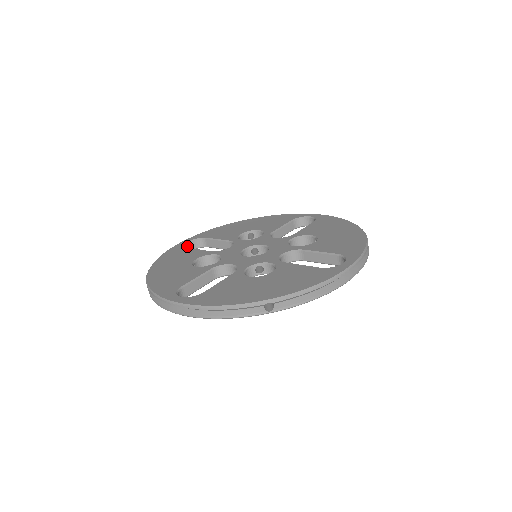
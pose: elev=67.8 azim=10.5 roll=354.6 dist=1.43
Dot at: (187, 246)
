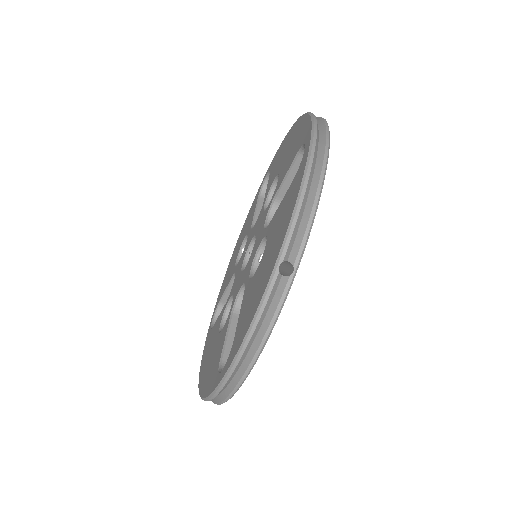
Dot at: occluded
